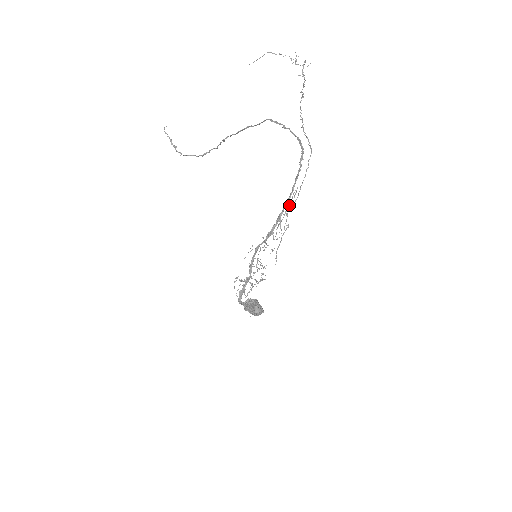
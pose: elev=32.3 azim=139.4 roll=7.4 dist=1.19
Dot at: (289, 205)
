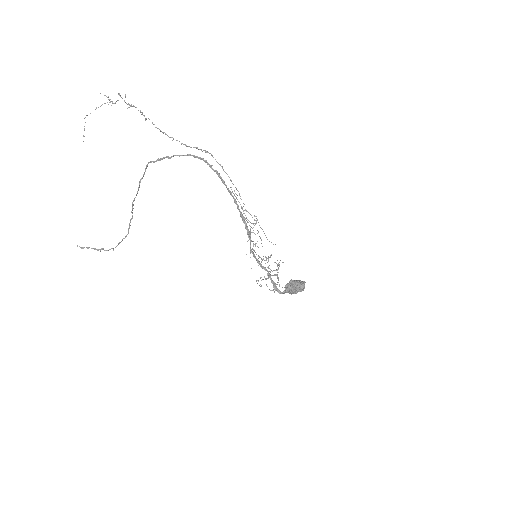
Dot at: occluded
